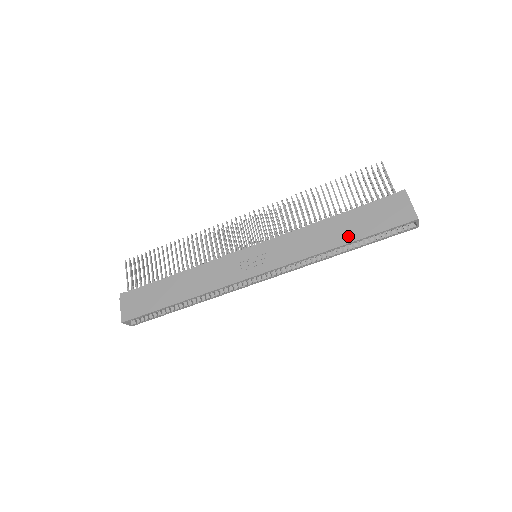
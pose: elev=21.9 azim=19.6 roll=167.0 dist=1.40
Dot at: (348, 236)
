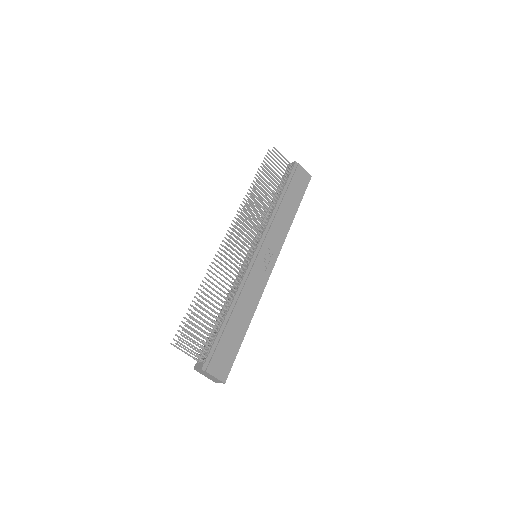
Dot at: (294, 207)
